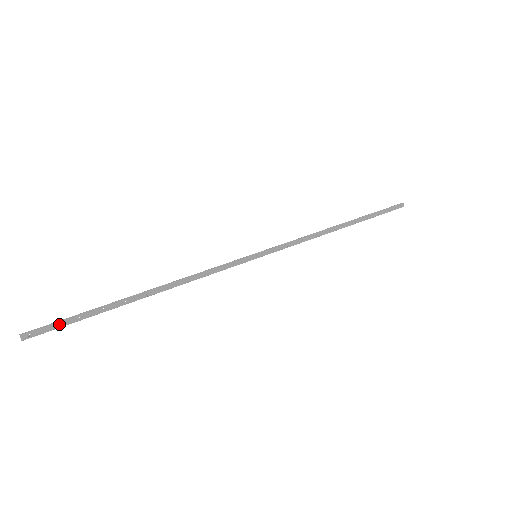
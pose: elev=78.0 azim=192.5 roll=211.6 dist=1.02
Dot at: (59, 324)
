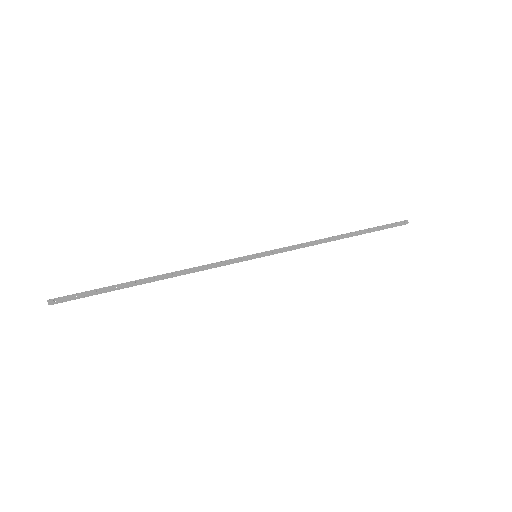
Dot at: (79, 294)
